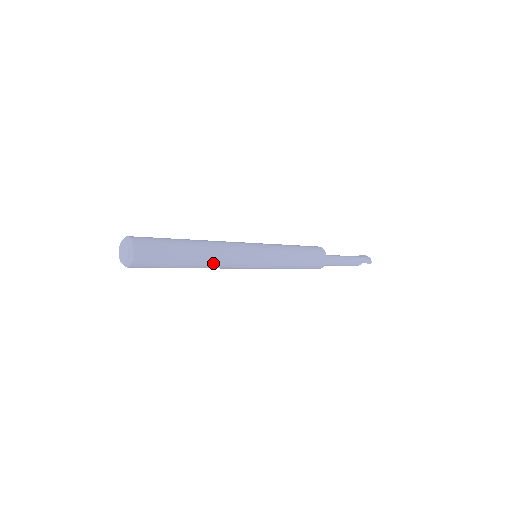
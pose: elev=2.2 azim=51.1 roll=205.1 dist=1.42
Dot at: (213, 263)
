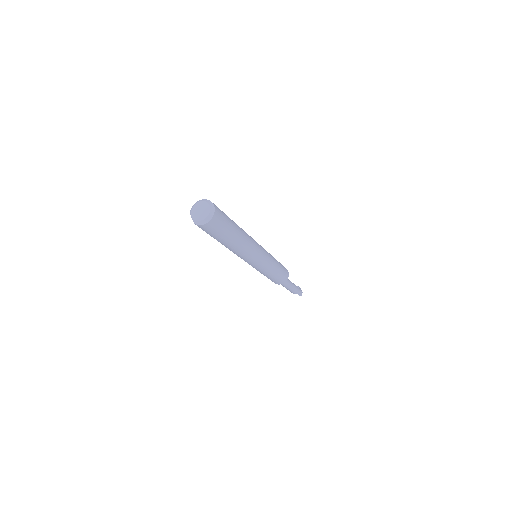
Dot at: (238, 250)
